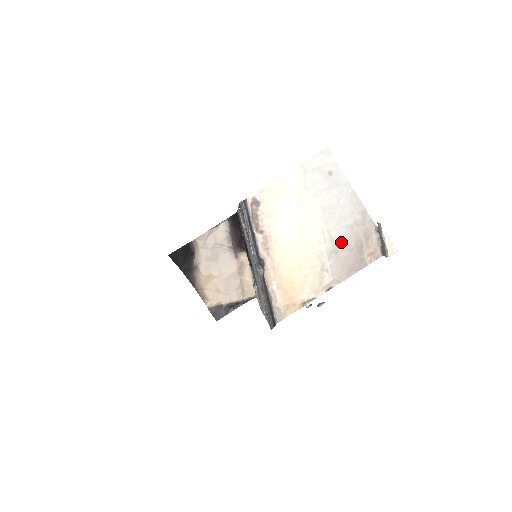
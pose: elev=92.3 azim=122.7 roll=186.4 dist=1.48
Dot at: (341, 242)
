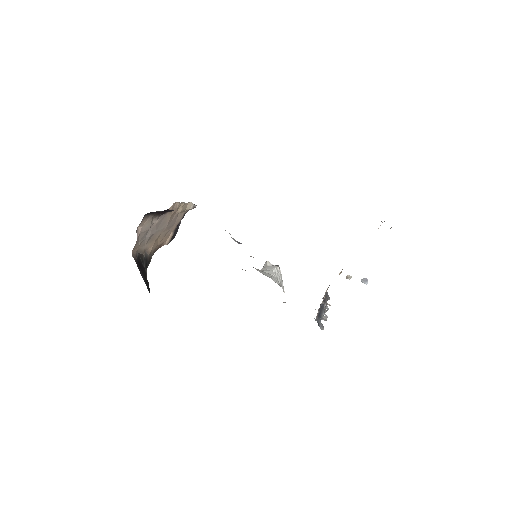
Dot at: occluded
